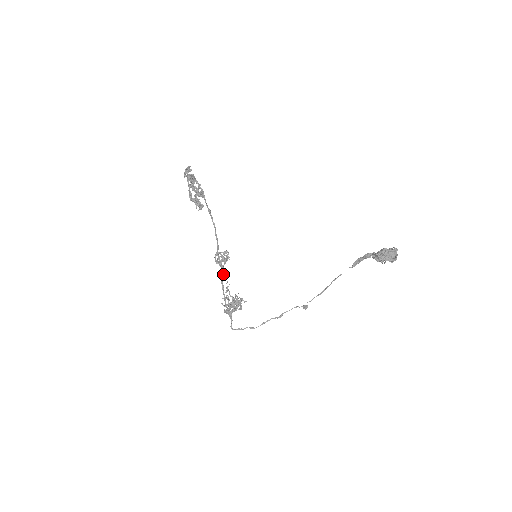
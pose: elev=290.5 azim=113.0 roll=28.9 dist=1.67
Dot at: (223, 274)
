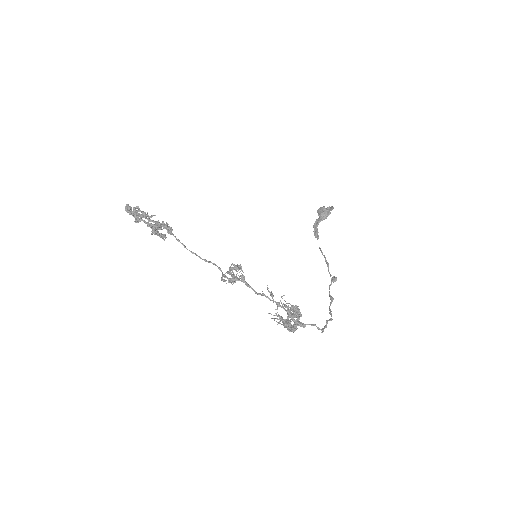
Dot at: (250, 286)
